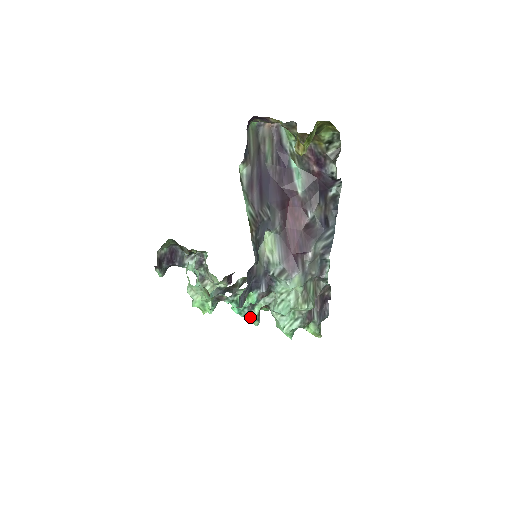
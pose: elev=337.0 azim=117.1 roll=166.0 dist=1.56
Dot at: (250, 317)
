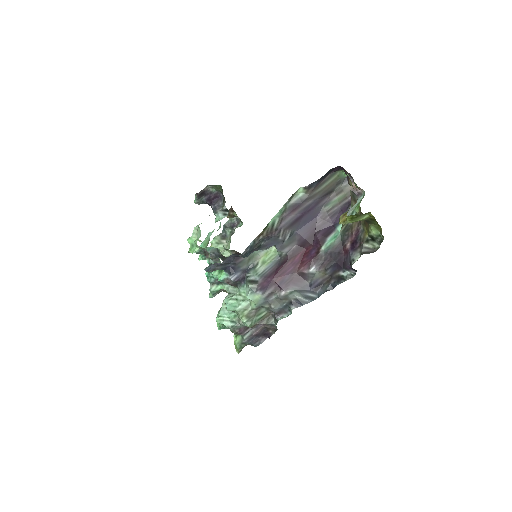
Dot at: (211, 287)
